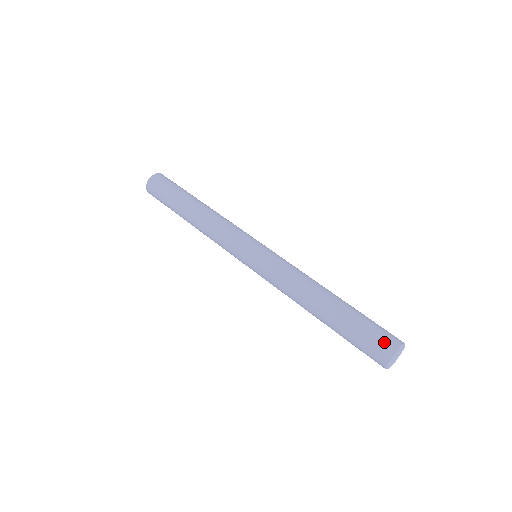
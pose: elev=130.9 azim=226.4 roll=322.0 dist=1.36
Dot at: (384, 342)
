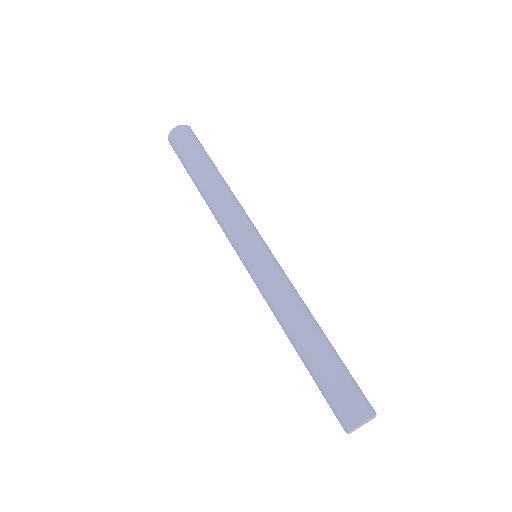
Dot at: (355, 406)
